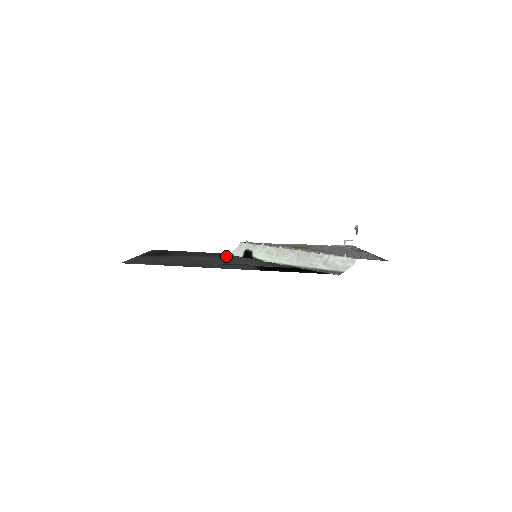
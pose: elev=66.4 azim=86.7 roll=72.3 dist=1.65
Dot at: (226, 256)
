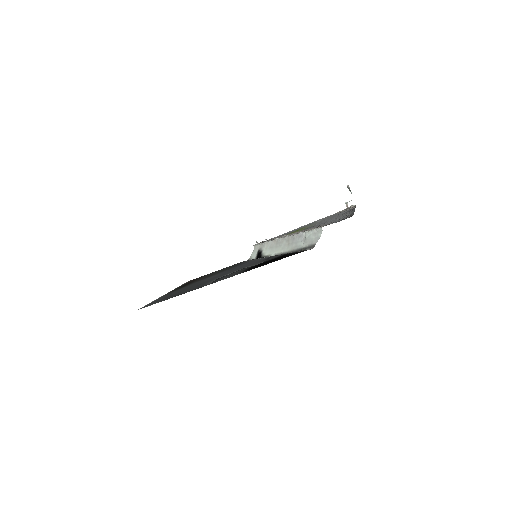
Dot at: (240, 264)
